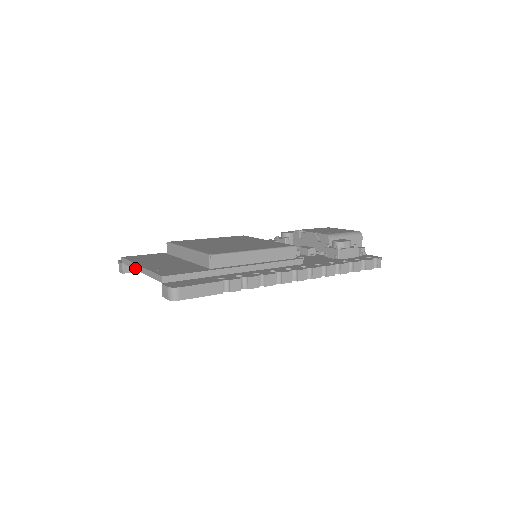
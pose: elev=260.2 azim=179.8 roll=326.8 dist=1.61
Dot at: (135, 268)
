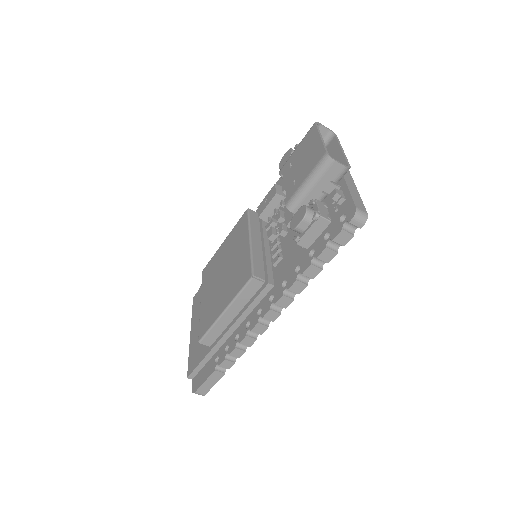
Dot at: occluded
